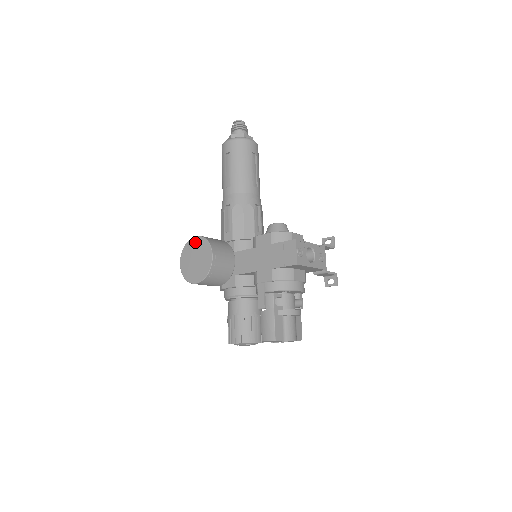
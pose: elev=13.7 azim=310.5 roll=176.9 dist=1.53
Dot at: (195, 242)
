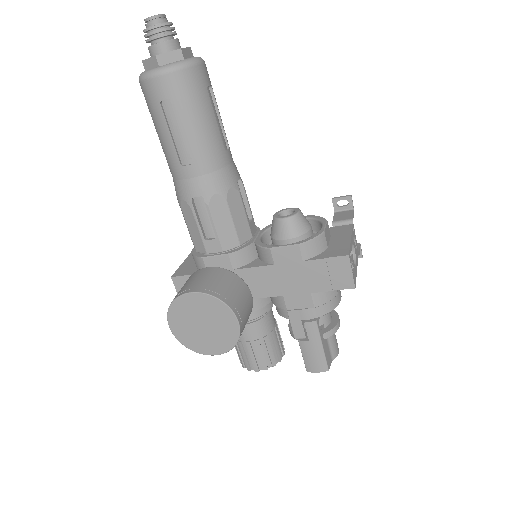
Dot at: (193, 301)
